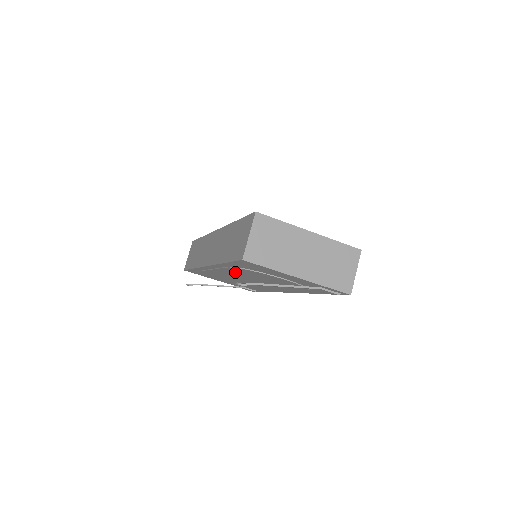
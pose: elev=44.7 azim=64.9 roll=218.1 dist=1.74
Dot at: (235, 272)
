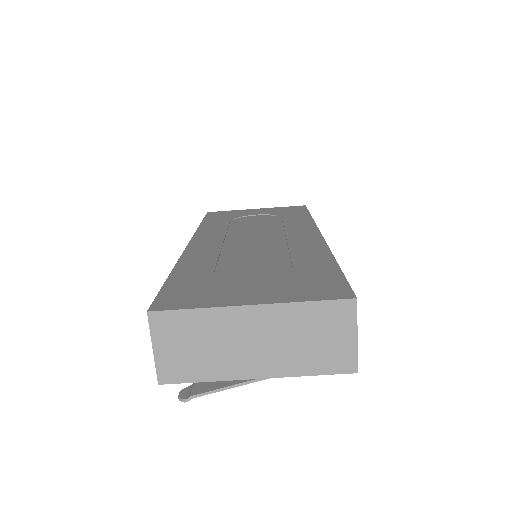
Dot at: occluded
